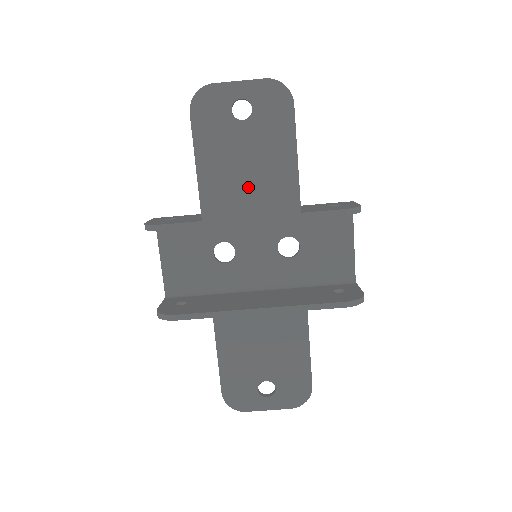
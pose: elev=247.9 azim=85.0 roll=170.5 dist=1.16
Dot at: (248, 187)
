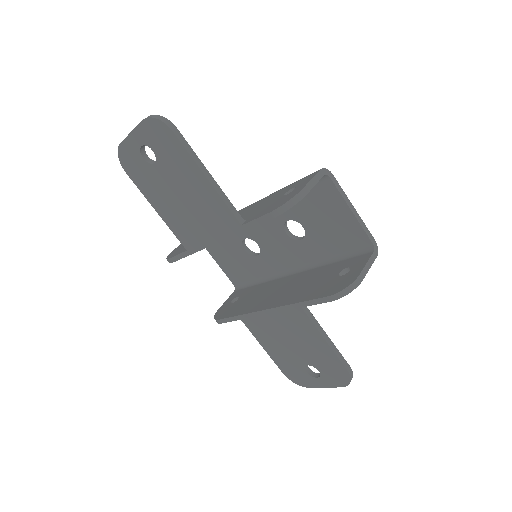
Dot at: (194, 216)
